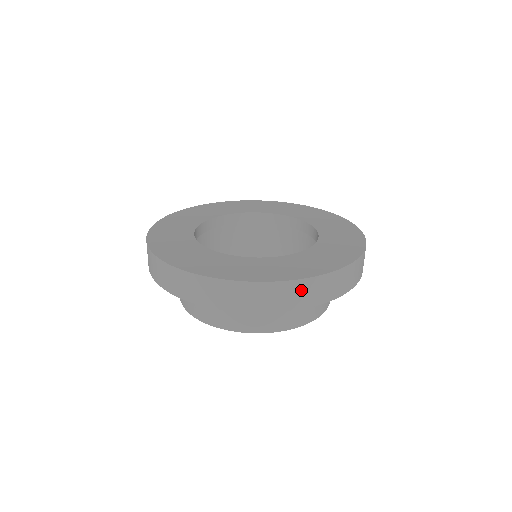
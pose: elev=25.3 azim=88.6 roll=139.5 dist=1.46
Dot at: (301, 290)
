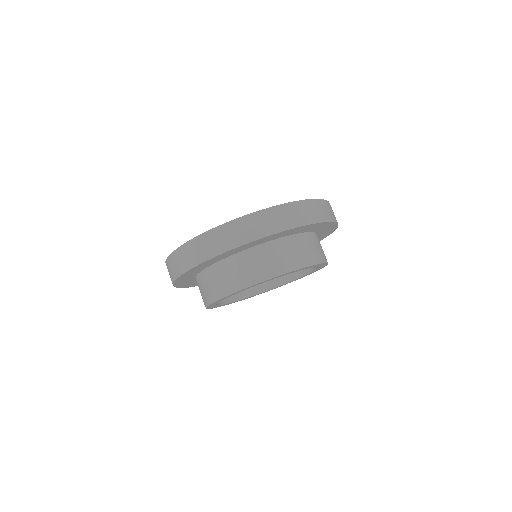
Dot at: (252, 223)
